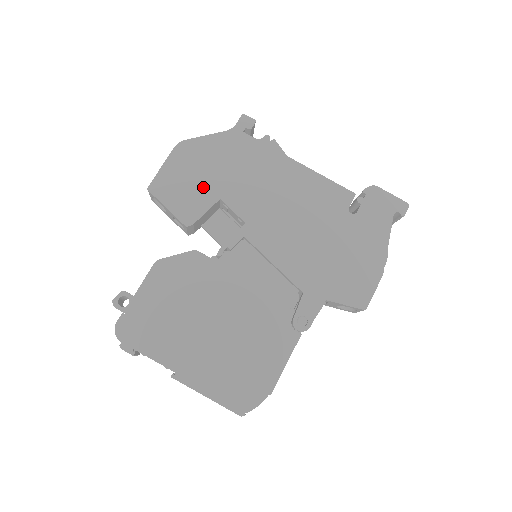
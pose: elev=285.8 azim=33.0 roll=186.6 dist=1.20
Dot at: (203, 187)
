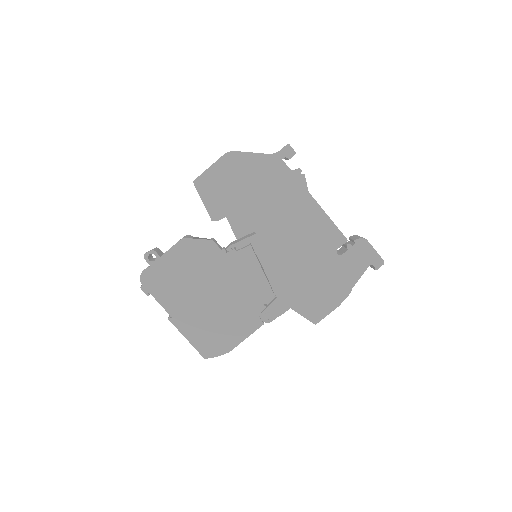
Dot at: (235, 195)
